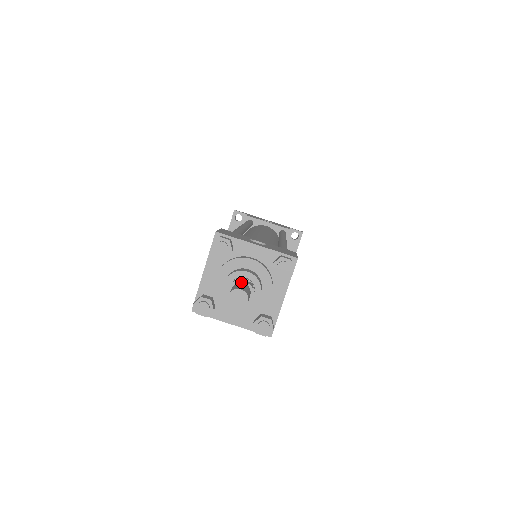
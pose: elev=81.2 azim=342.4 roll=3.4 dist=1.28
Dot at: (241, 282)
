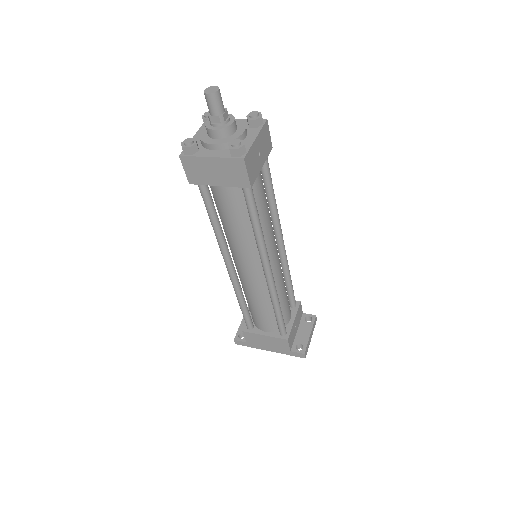
Dot at: occluded
